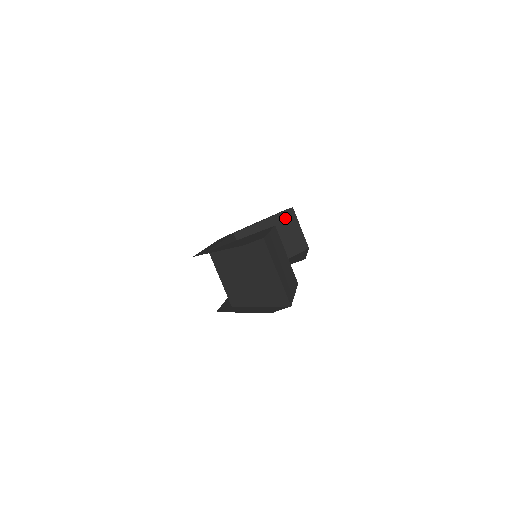
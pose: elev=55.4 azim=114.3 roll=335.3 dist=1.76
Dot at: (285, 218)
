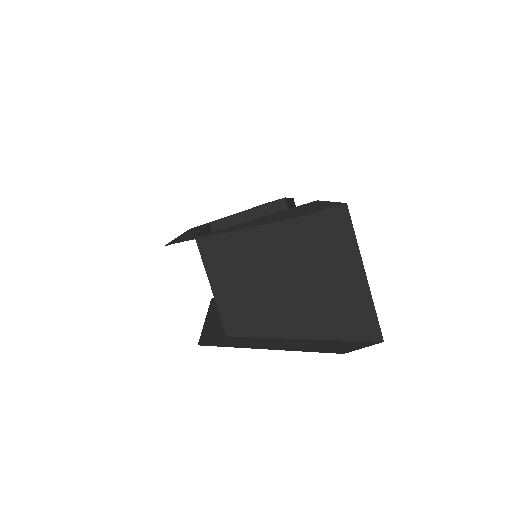
Dot at: (275, 211)
